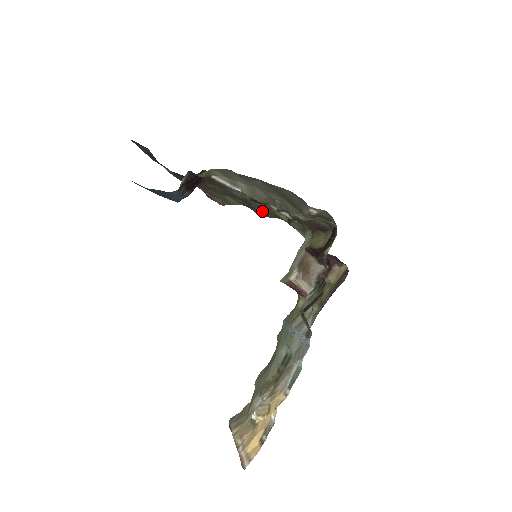
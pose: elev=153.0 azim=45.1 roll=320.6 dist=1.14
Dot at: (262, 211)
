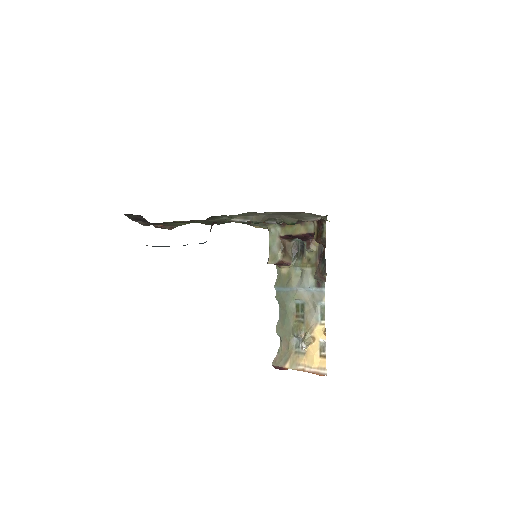
Dot at: occluded
